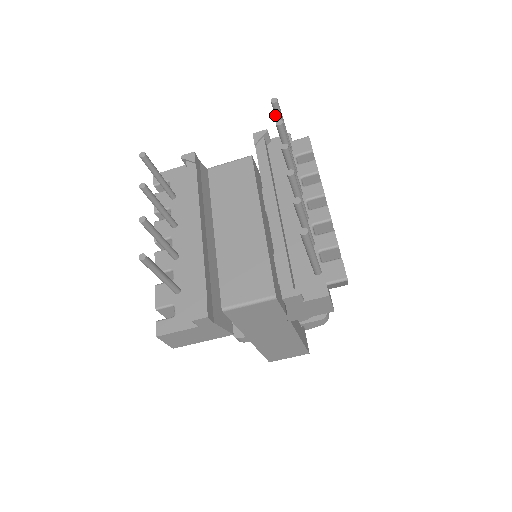
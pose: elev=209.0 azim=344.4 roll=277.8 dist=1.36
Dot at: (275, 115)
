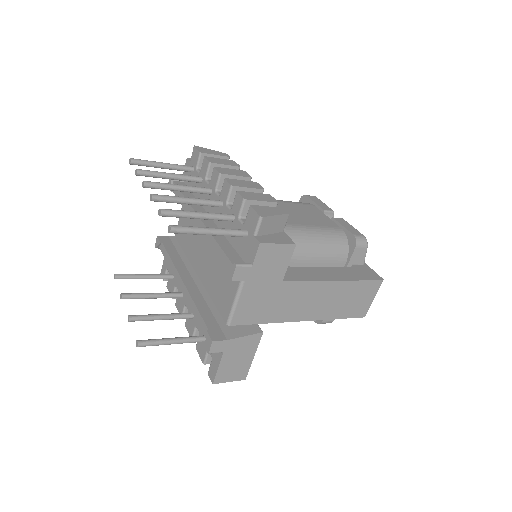
Dot at: occluded
